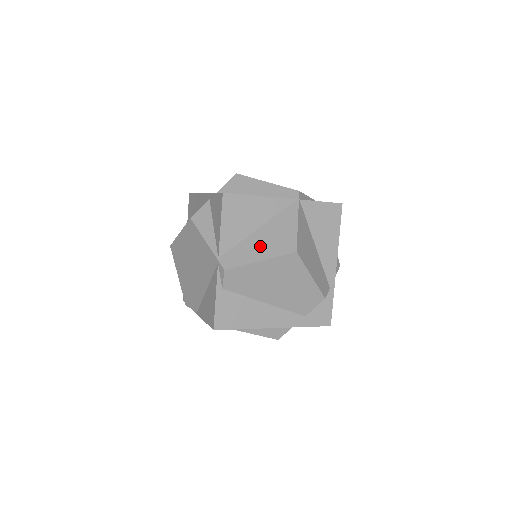
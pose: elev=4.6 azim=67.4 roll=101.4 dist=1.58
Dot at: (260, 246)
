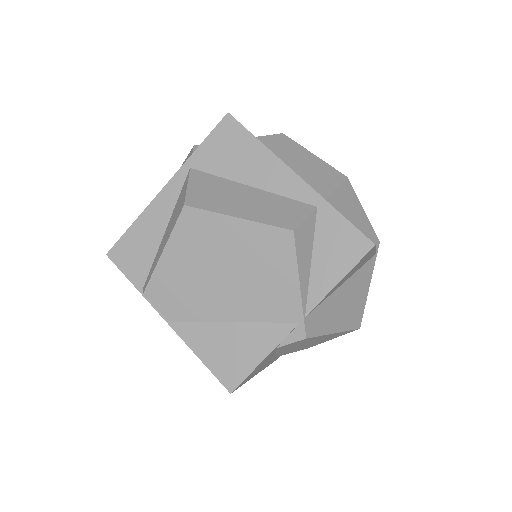
Dot at: (340, 311)
